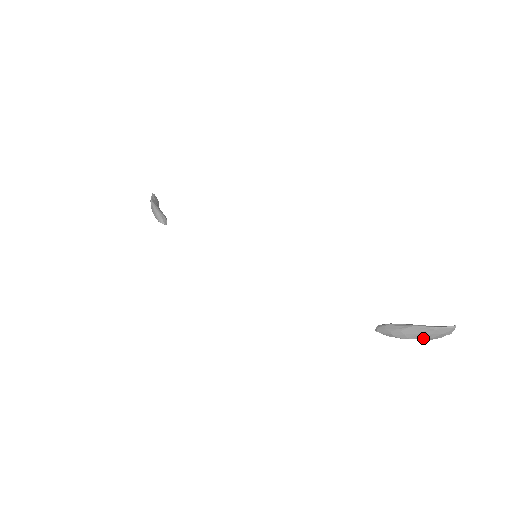
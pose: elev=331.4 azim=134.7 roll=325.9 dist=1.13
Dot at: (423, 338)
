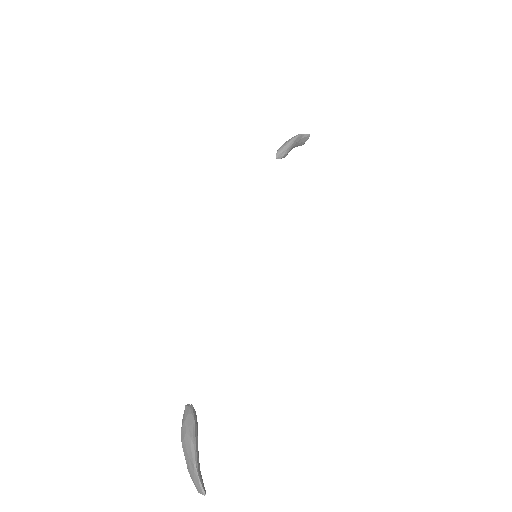
Dot at: (186, 460)
